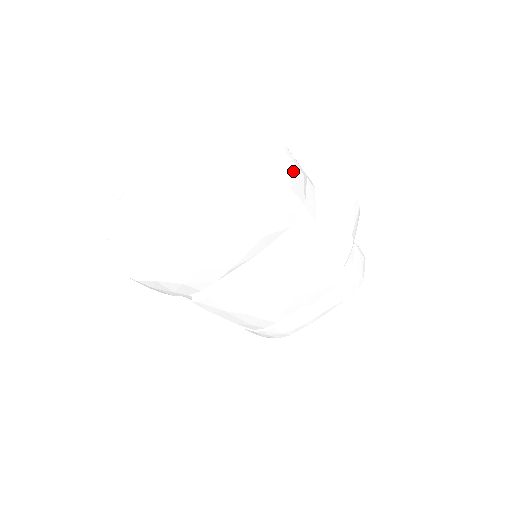
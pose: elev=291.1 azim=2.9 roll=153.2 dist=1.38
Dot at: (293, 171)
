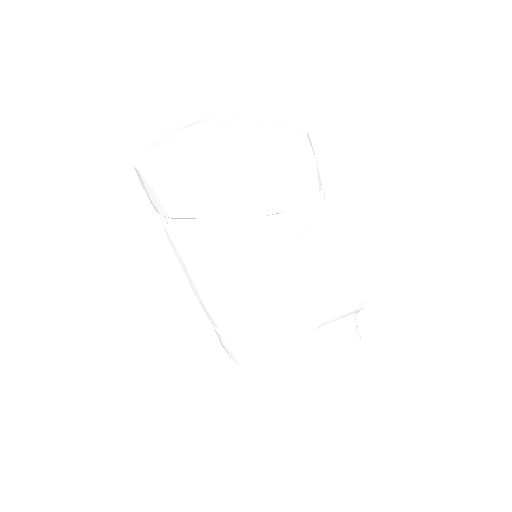
Dot at: (296, 163)
